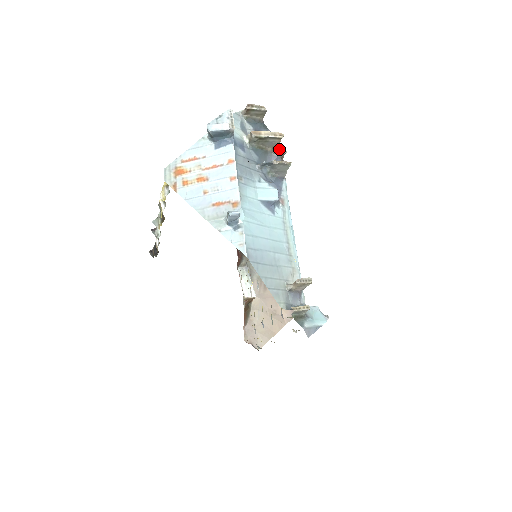
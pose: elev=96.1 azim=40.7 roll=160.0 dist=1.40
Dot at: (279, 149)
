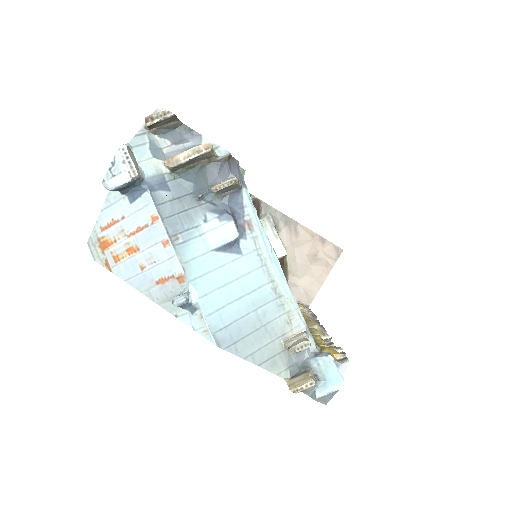
Dot at: (218, 155)
